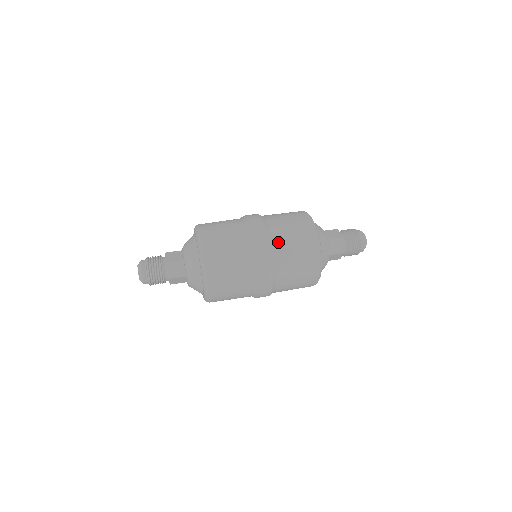
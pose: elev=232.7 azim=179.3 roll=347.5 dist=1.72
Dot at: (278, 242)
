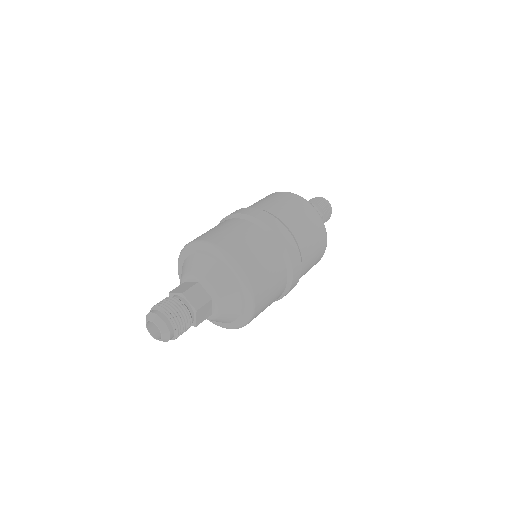
Dot at: (277, 212)
